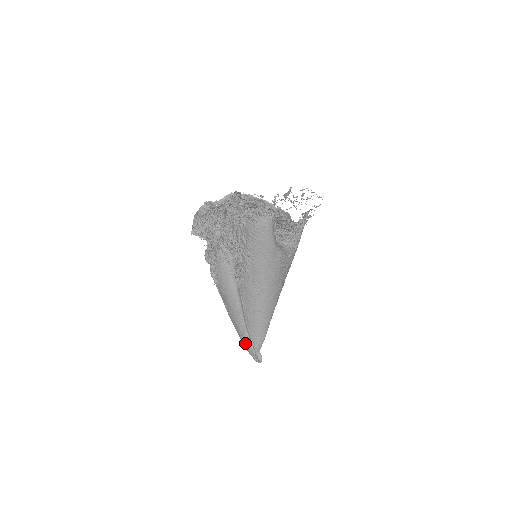
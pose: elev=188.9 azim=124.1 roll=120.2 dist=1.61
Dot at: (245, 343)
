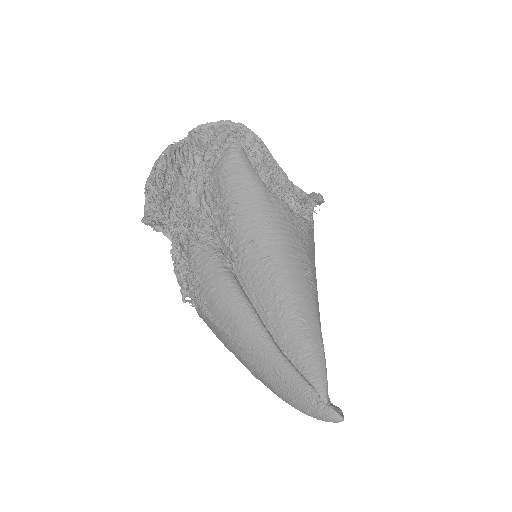
Dot at: (290, 386)
